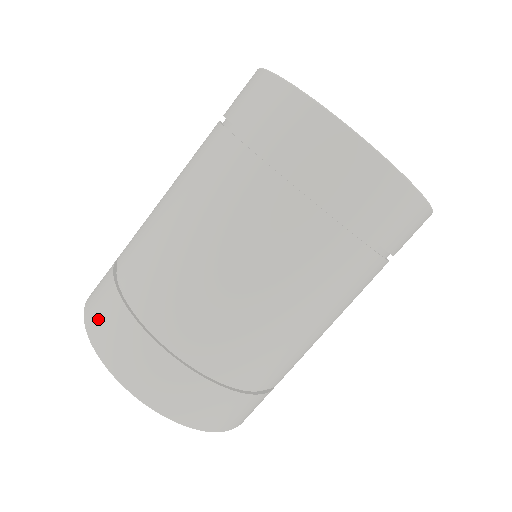
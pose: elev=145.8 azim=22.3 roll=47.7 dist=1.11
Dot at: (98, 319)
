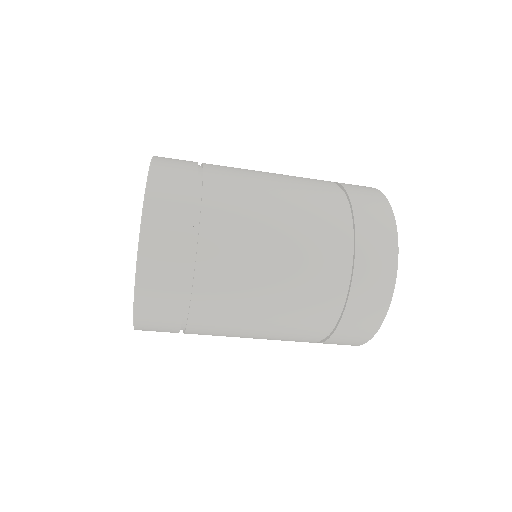
Dot at: (156, 266)
